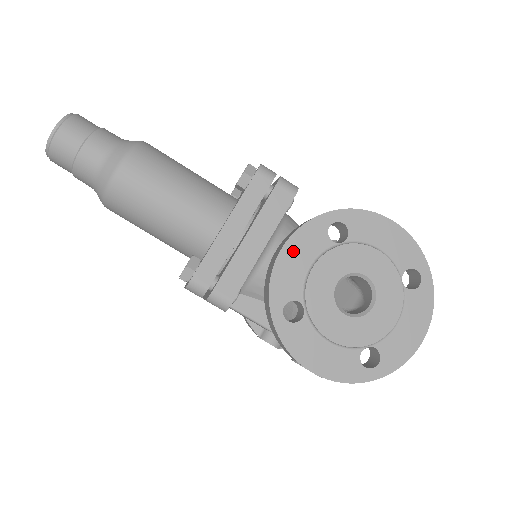
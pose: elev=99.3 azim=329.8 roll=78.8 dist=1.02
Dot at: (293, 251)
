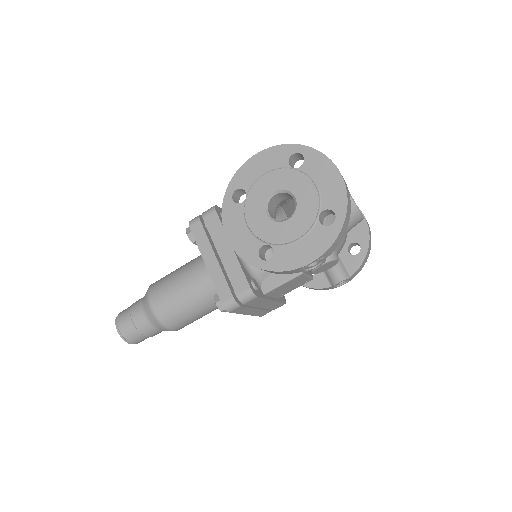
Dot at: (232, 232)
